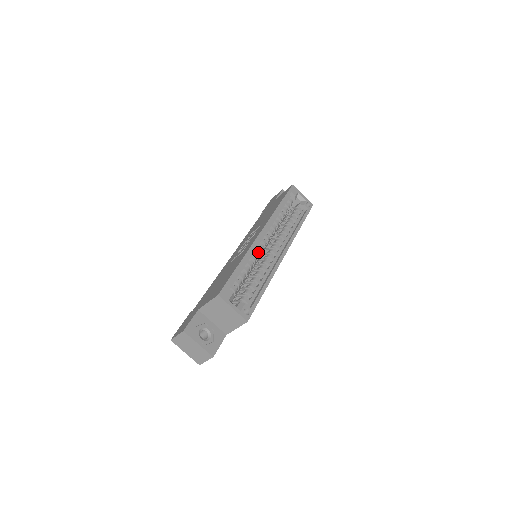
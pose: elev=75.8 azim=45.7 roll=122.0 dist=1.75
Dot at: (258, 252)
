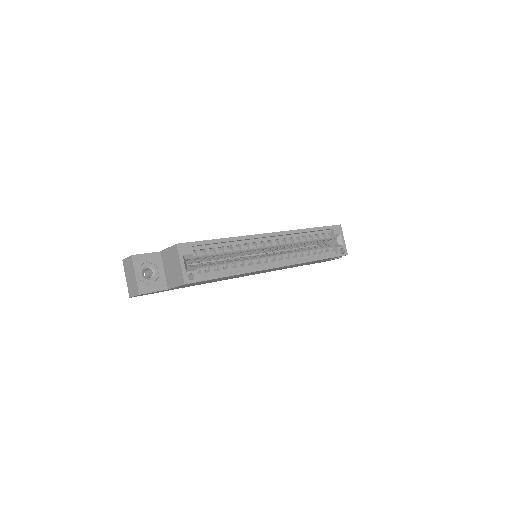
Dot at: (251, 246)
